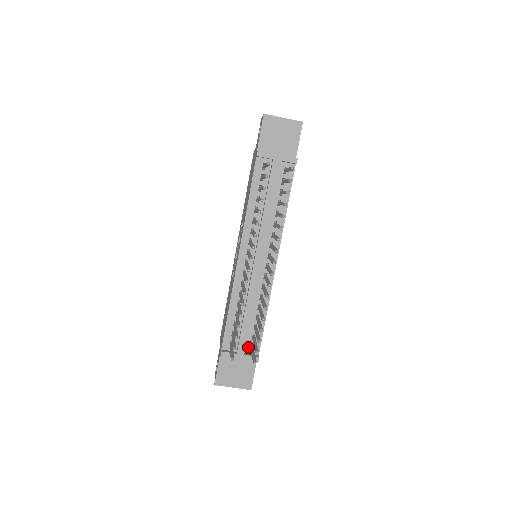
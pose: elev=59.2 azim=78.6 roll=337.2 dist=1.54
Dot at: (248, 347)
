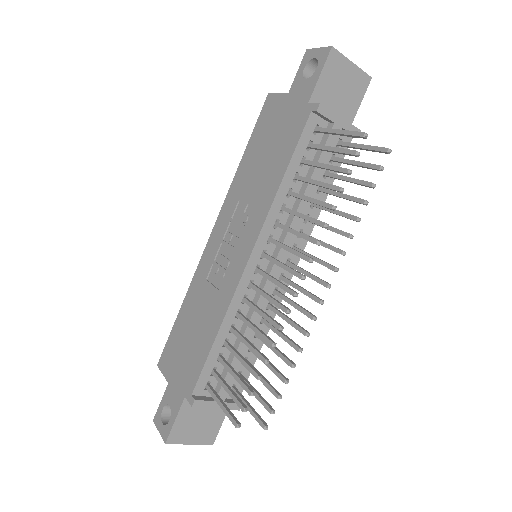
Dot at: occluded
